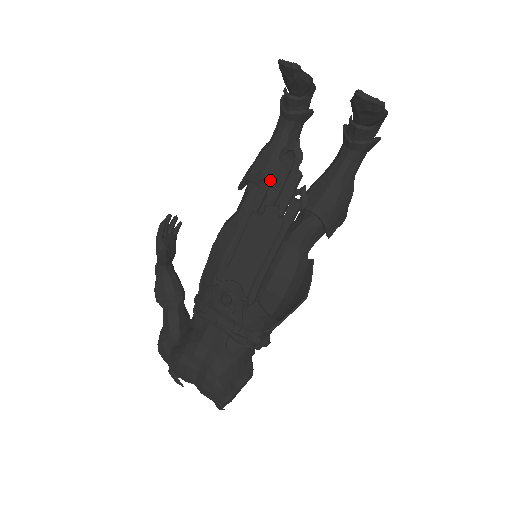
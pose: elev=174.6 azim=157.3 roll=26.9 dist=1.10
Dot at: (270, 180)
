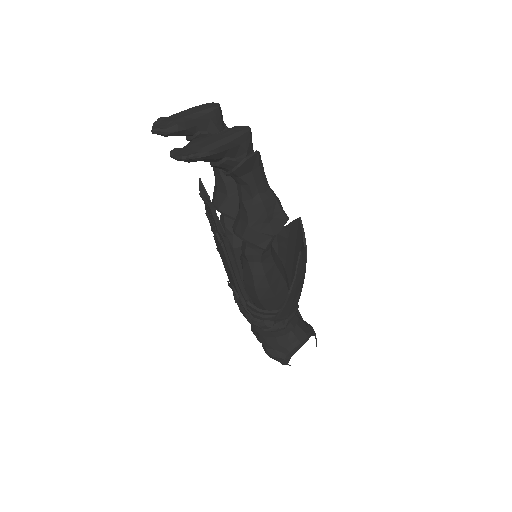
Dot at: (207, 211)
